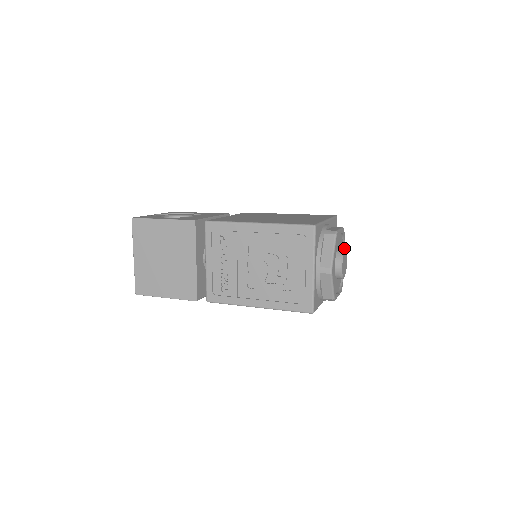
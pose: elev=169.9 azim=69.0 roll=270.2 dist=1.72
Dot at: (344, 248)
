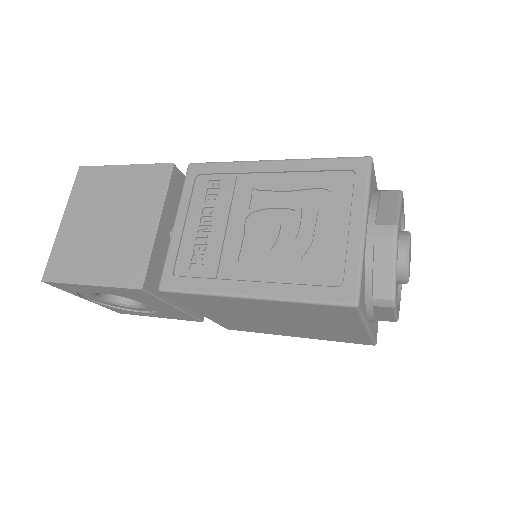
Dot at: occluded
